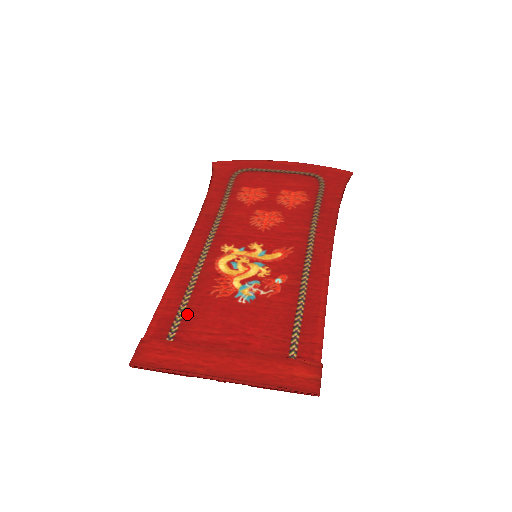
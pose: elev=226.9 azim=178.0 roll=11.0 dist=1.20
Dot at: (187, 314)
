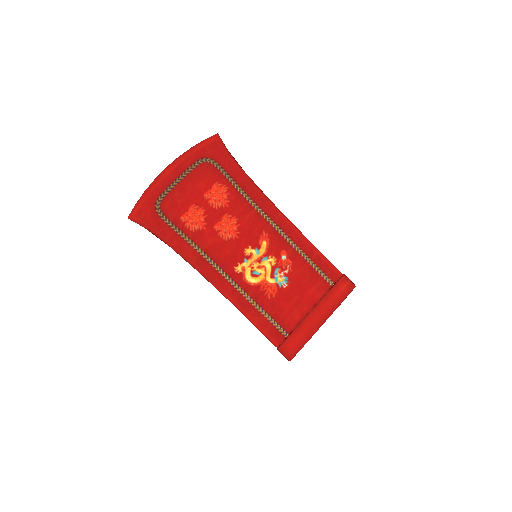
Dot at: (276, 319)
